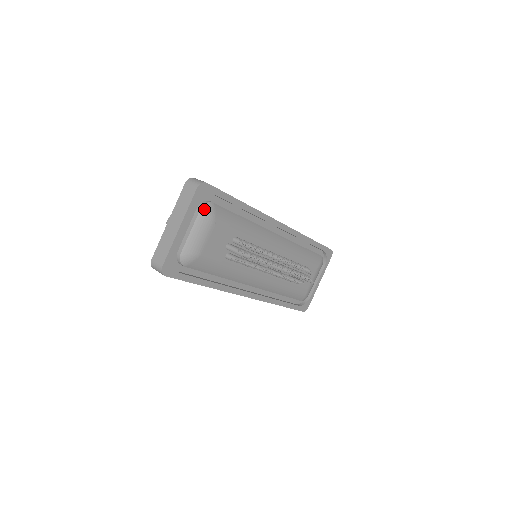
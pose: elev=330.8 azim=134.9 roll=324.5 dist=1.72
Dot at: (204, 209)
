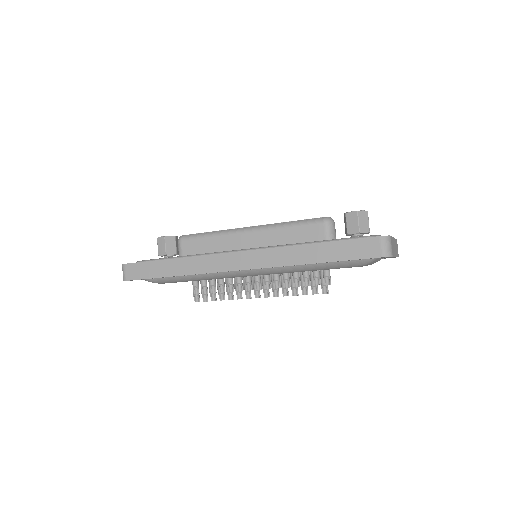
Dot at: occluded
